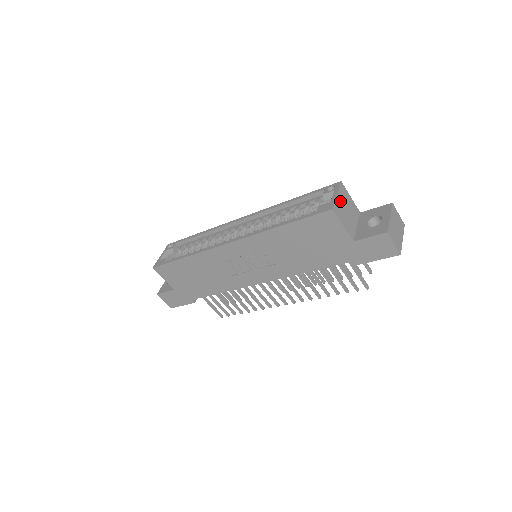
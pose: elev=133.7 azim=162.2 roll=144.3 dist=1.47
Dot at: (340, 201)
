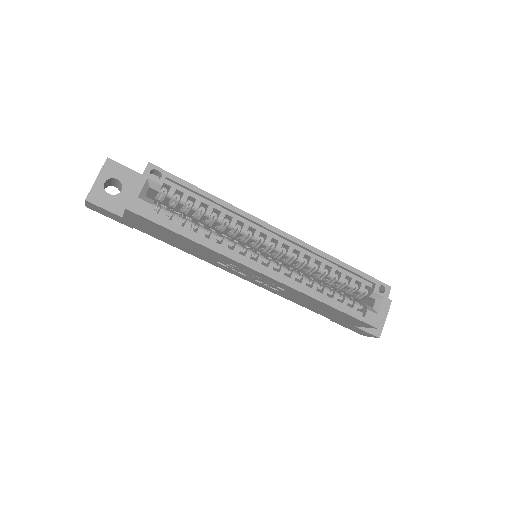
Dot at: occluded
